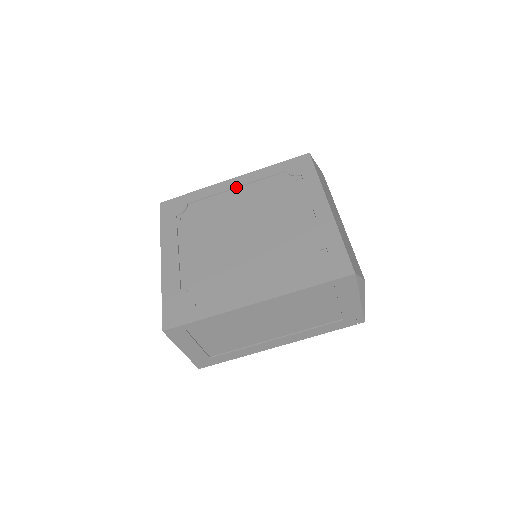
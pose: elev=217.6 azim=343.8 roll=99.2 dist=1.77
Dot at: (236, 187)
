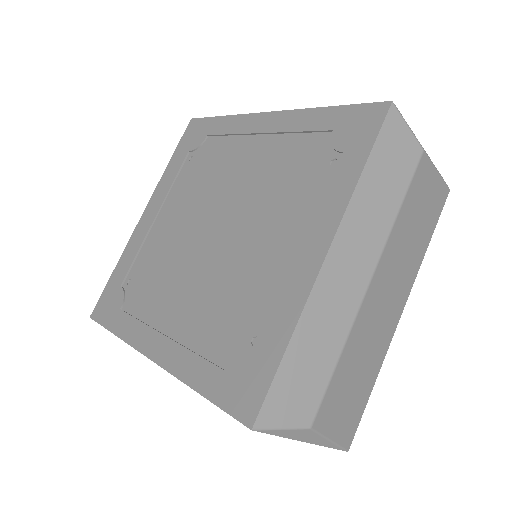
Dot at: (261, 132)
